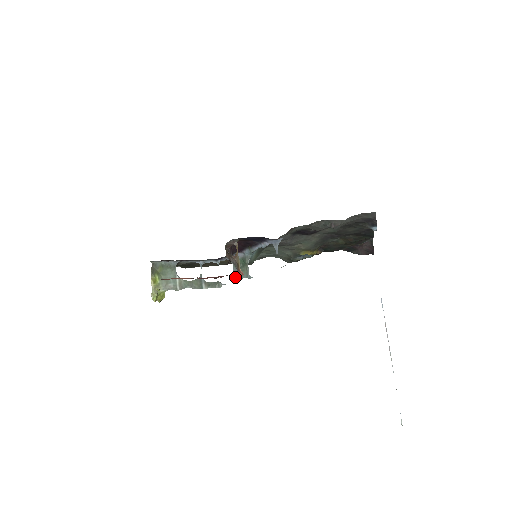
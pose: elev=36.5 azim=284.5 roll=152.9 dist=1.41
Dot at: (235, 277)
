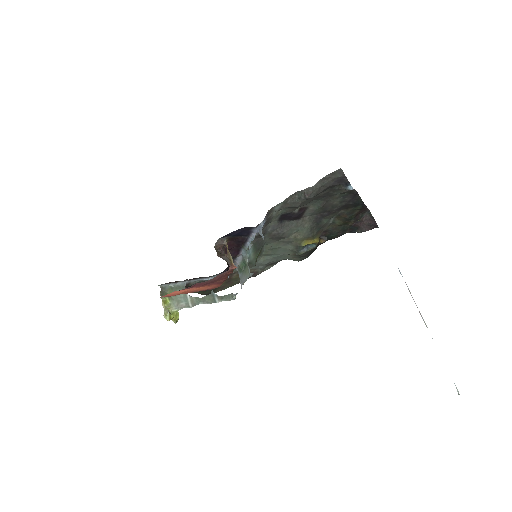
Dot at: (242, 282)
